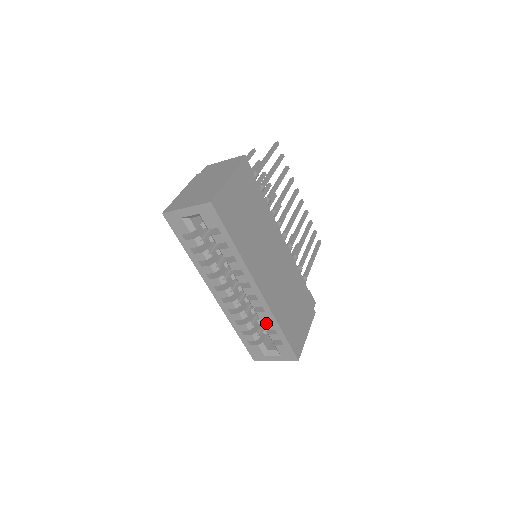
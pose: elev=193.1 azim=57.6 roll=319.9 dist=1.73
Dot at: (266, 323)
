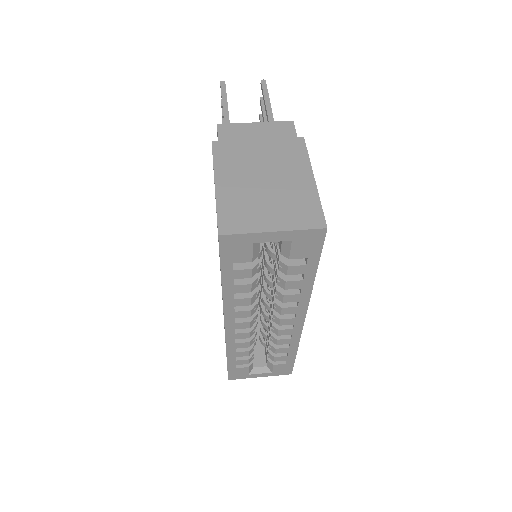
Dot at: (281, 348)
